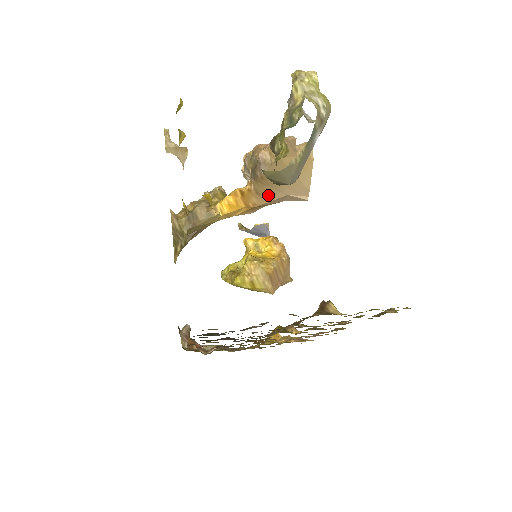
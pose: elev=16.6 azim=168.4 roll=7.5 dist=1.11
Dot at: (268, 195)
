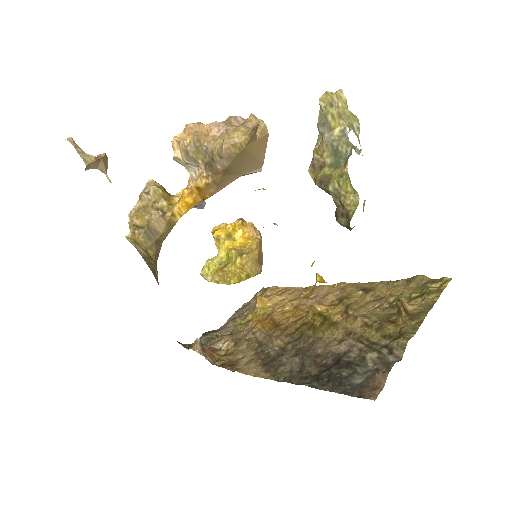
Dot at: (226, 181)
